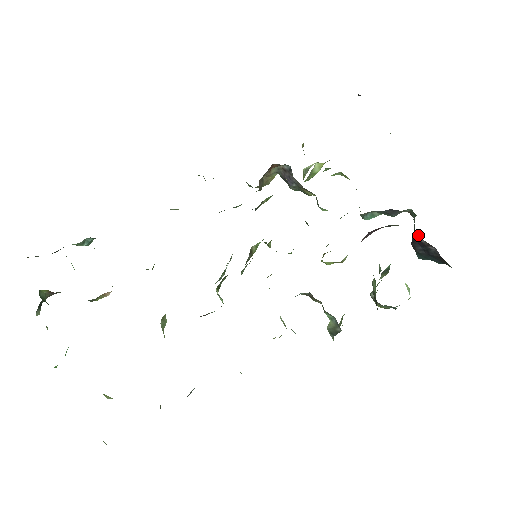
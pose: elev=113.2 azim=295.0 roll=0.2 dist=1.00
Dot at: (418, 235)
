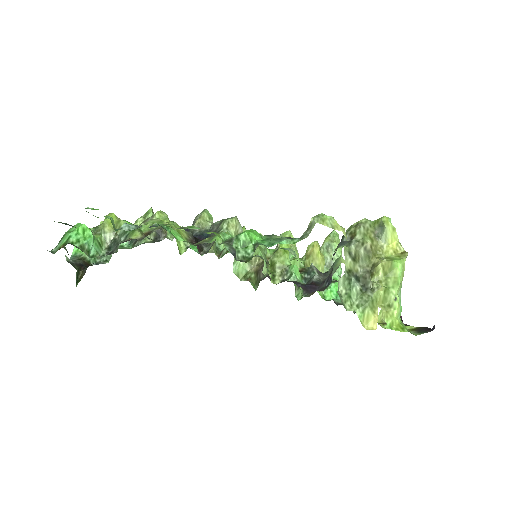
Dot at: occluded
